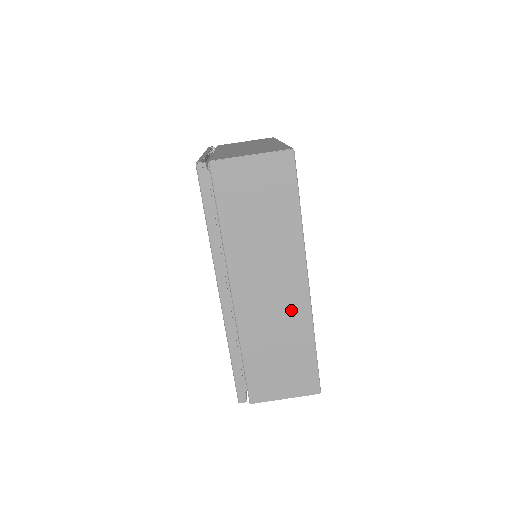
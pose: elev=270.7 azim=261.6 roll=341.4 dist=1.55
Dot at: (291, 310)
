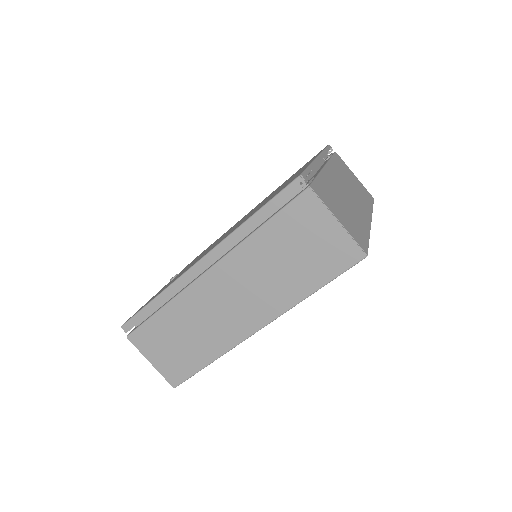
Dot at: (226, 329)
